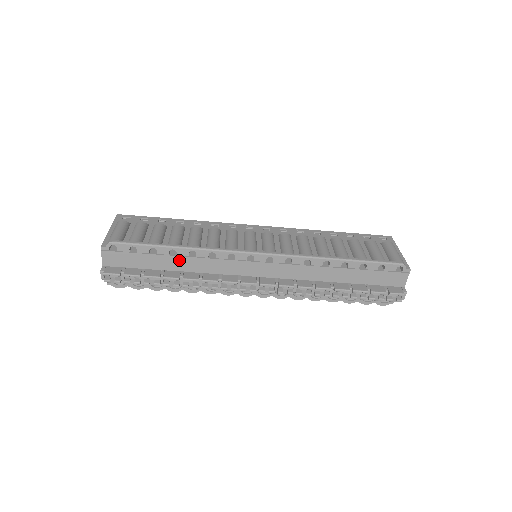
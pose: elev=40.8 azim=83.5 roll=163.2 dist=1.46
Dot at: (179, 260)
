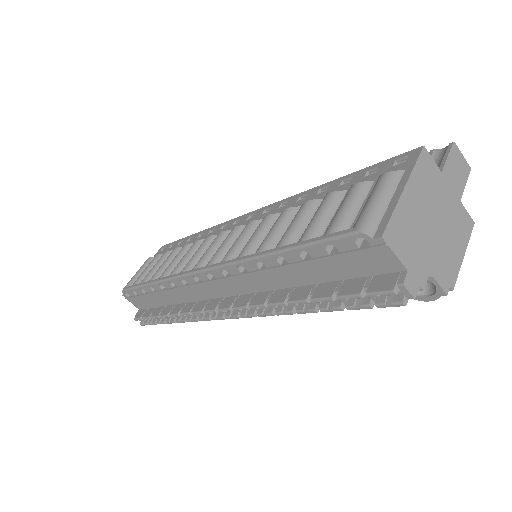
Dot at: (163, 295)
